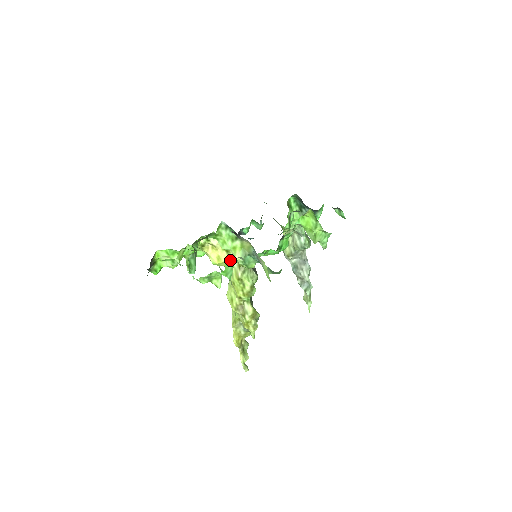
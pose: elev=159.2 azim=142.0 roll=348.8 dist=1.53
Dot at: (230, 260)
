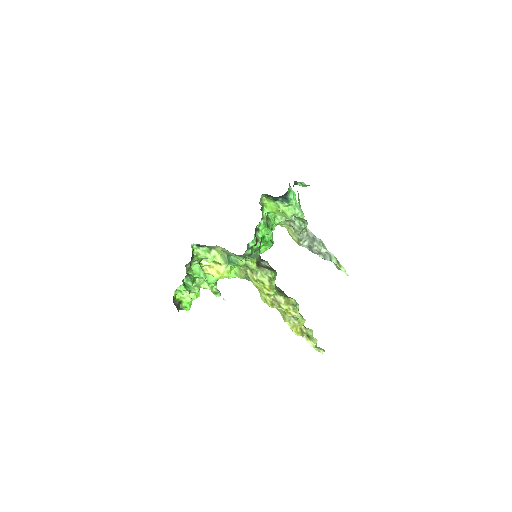
Dot at: (227, 269)
